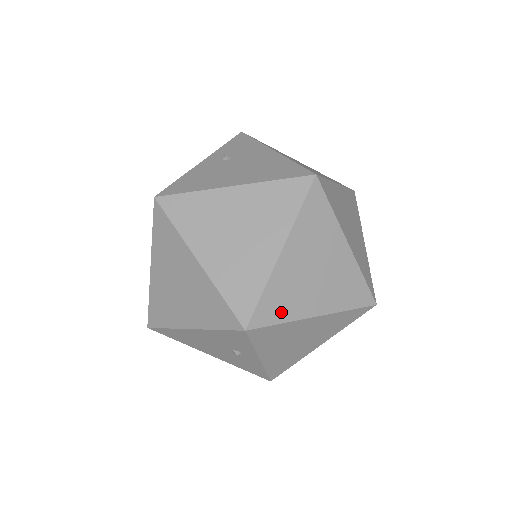
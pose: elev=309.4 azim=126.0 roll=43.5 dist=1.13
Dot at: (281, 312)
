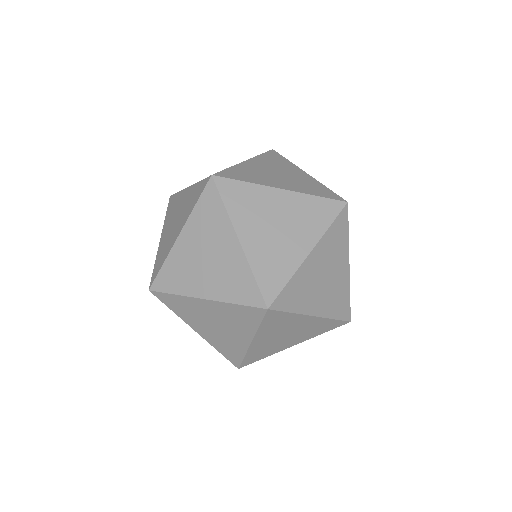
Dot at: (175, 285)
